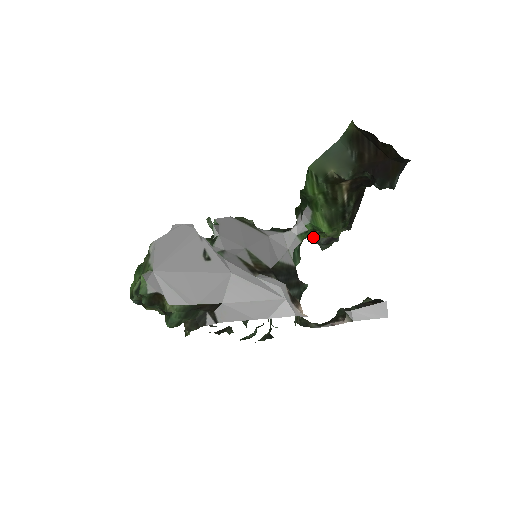
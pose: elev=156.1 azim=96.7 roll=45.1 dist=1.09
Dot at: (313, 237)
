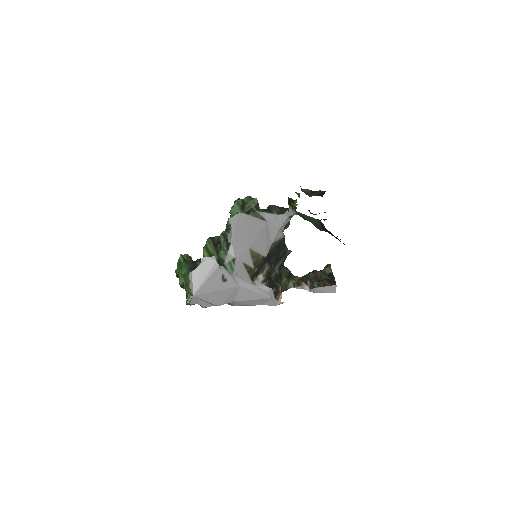
Dot at: occluded
